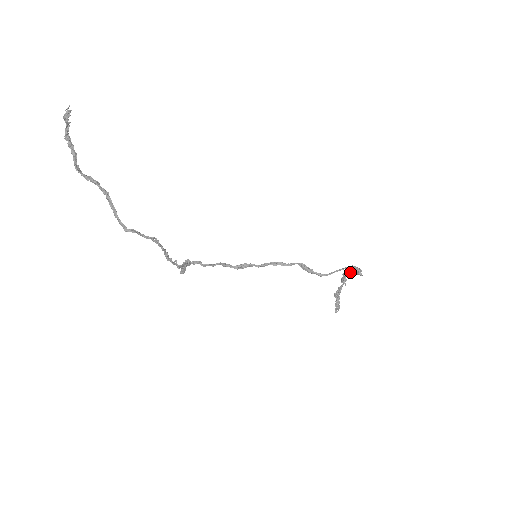
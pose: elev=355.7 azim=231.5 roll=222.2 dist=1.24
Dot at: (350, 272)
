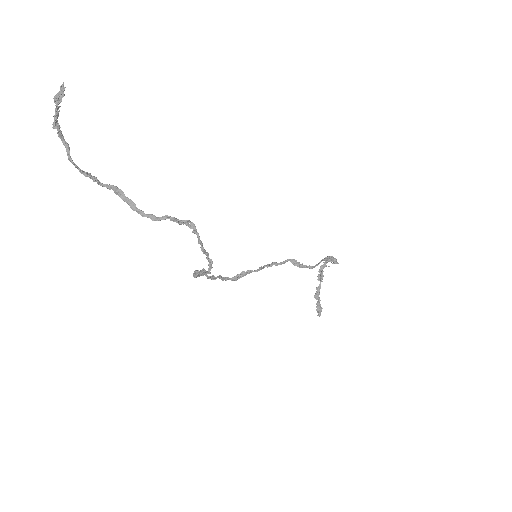
Dot at: (325, 266)
